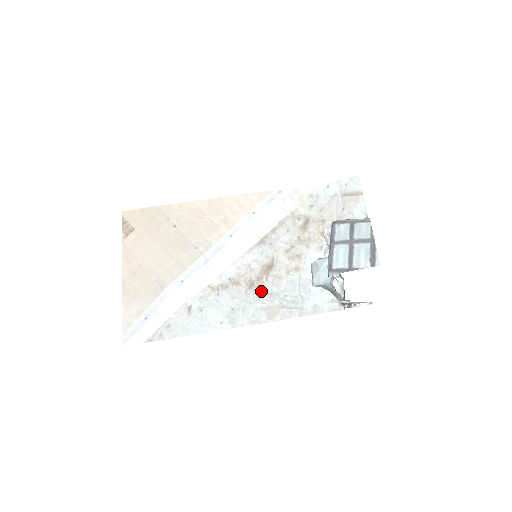
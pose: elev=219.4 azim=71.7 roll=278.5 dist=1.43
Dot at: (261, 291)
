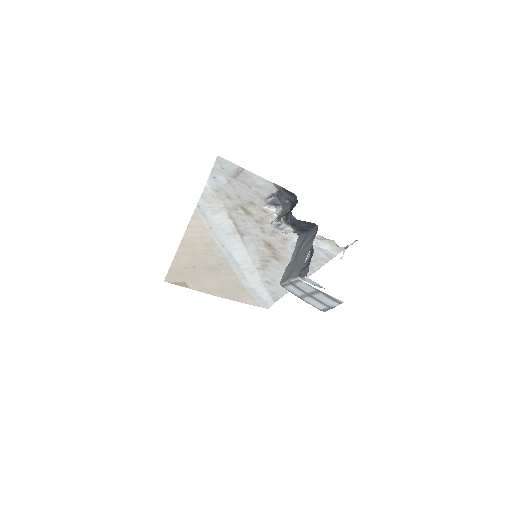
Dot at: (286, 260)
